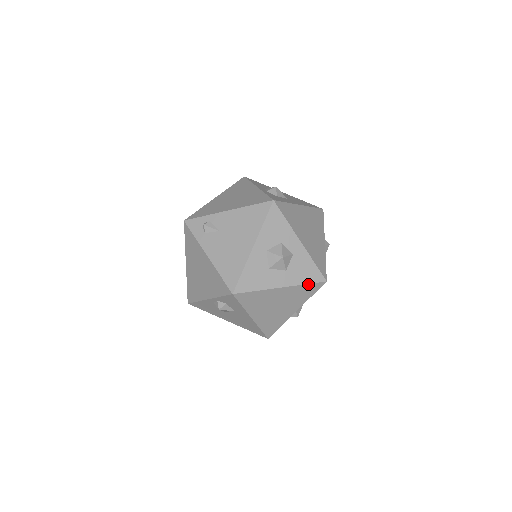
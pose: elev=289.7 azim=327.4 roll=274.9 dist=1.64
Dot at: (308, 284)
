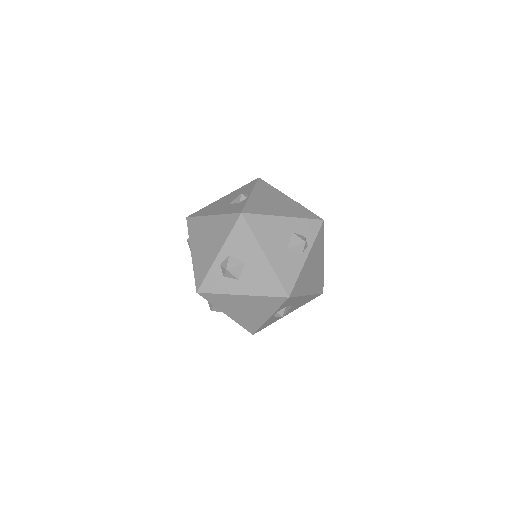
Dot at: occluded
